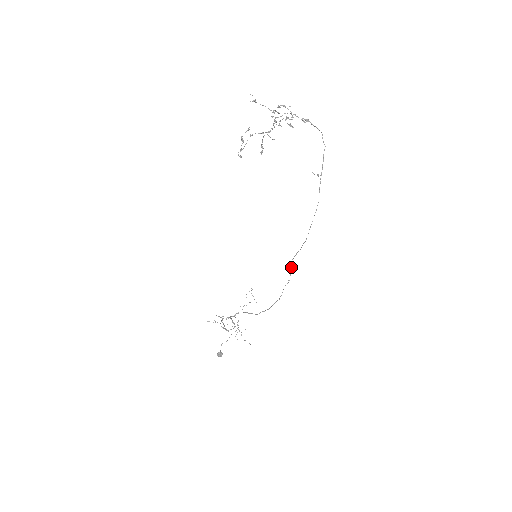
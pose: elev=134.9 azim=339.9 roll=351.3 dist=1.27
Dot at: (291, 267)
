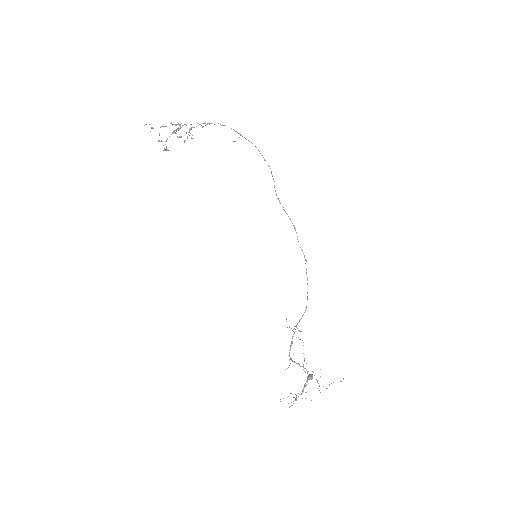
Dot at: (283, 209)
